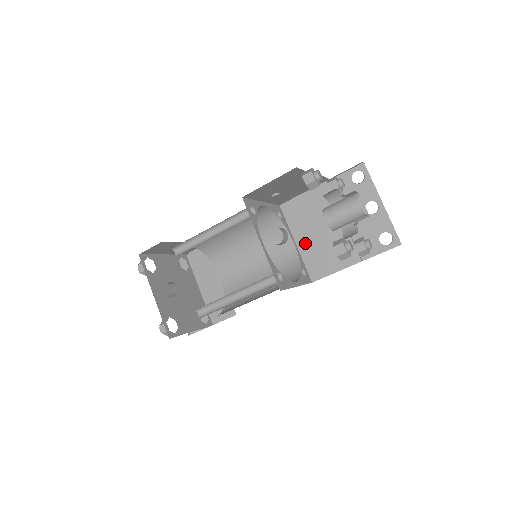
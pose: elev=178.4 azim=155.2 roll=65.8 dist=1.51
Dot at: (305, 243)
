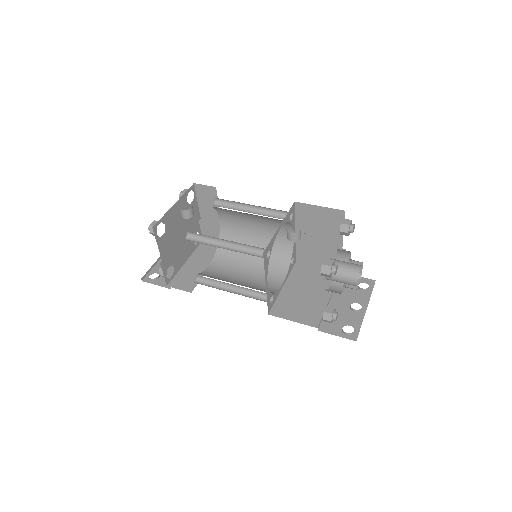
Dot at: (290, 291)
